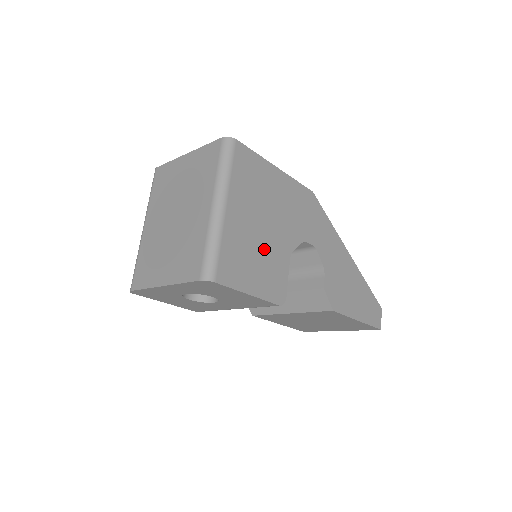
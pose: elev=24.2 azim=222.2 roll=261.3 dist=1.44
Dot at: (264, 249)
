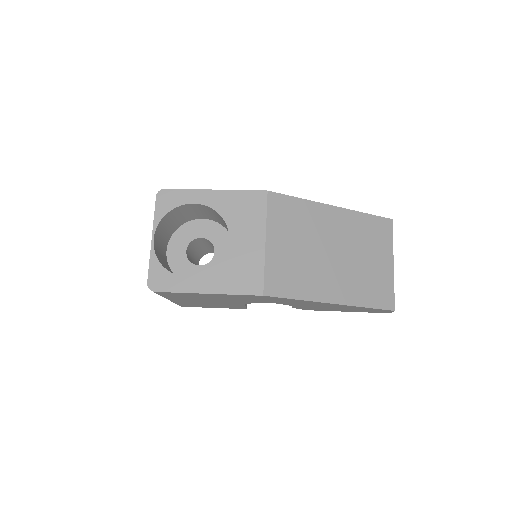
Dot at: (215, 304)
